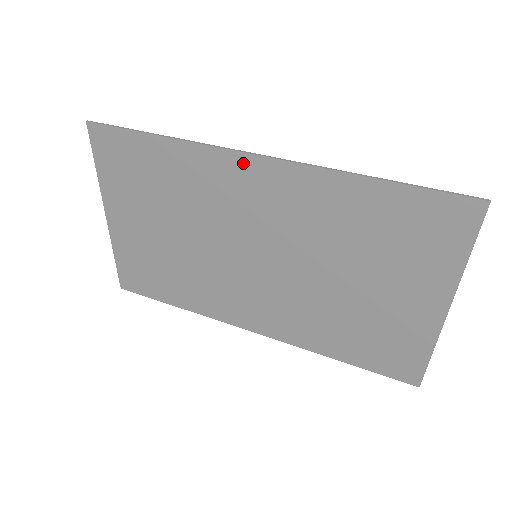
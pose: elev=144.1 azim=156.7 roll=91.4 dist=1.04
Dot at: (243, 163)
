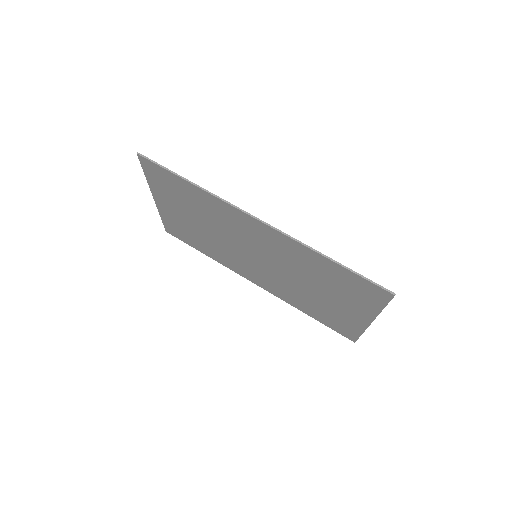
Dot at: (246, 218)
